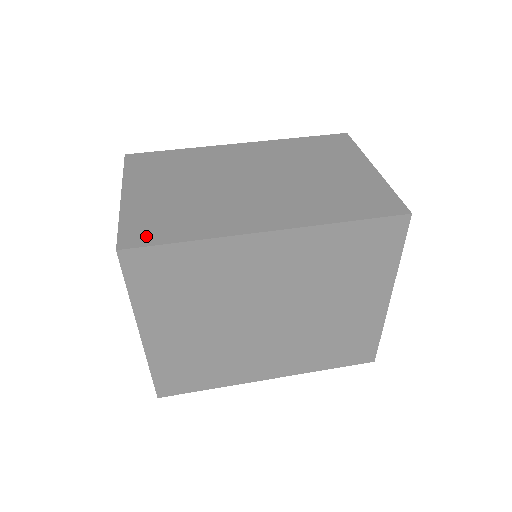
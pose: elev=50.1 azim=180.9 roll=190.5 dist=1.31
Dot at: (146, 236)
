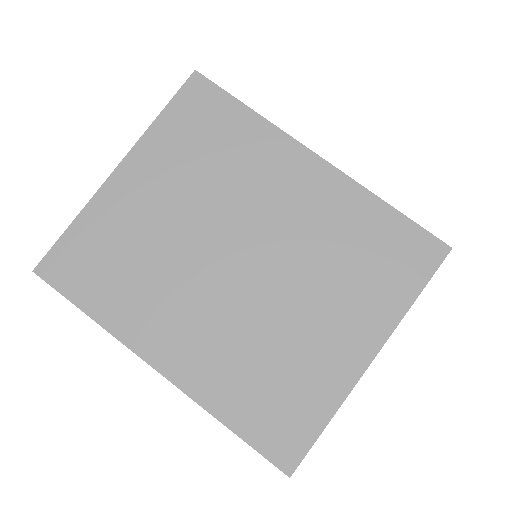
Dot at: occluded
